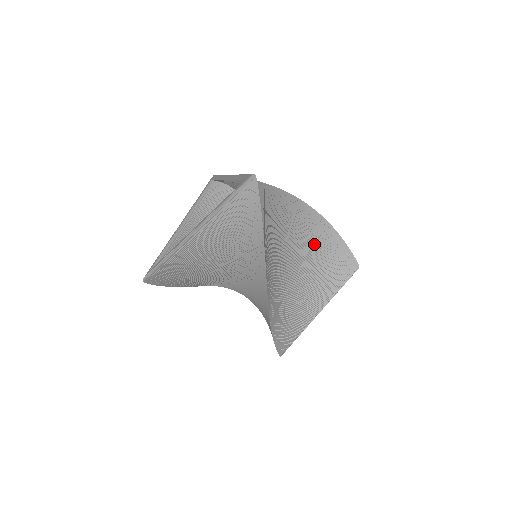
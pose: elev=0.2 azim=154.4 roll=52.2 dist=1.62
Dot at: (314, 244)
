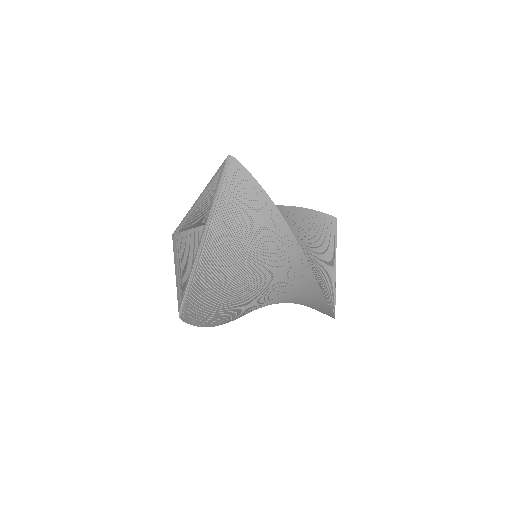
Dot at: (293, 221)
